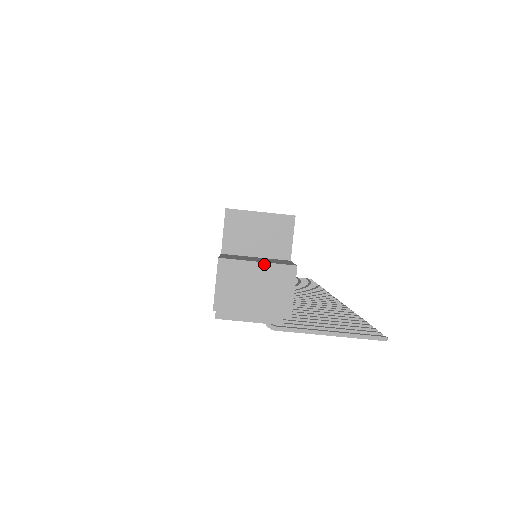
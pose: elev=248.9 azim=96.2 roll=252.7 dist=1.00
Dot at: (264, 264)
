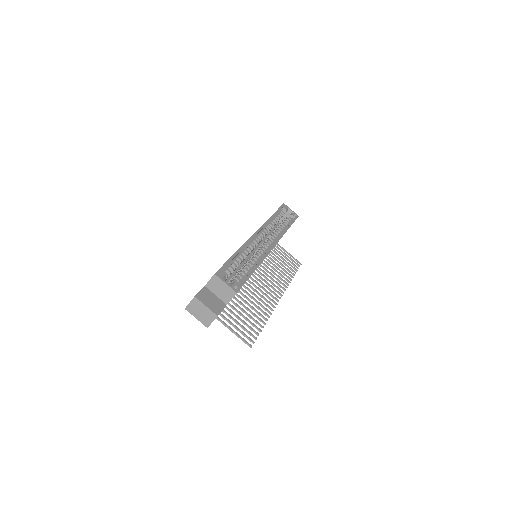
Dot at: (208, 308)
